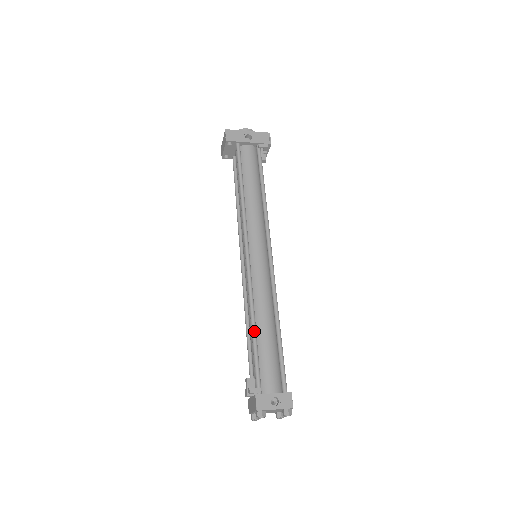
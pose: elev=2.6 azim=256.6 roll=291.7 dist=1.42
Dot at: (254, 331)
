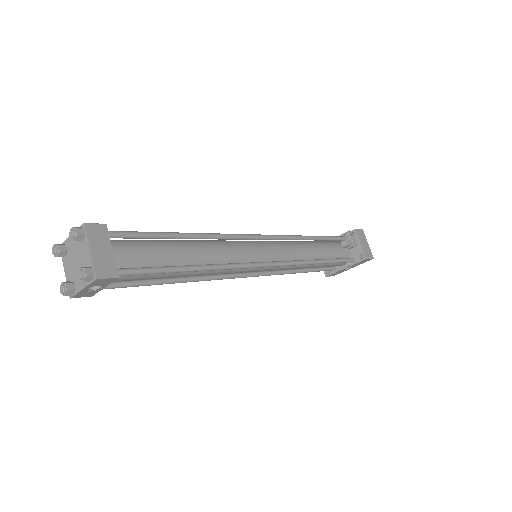
Dot at: occluded
